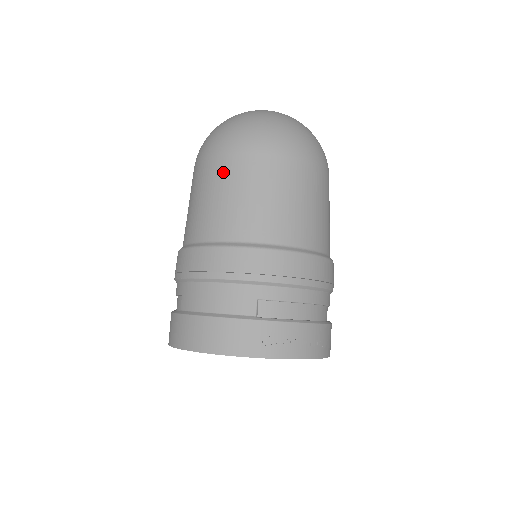
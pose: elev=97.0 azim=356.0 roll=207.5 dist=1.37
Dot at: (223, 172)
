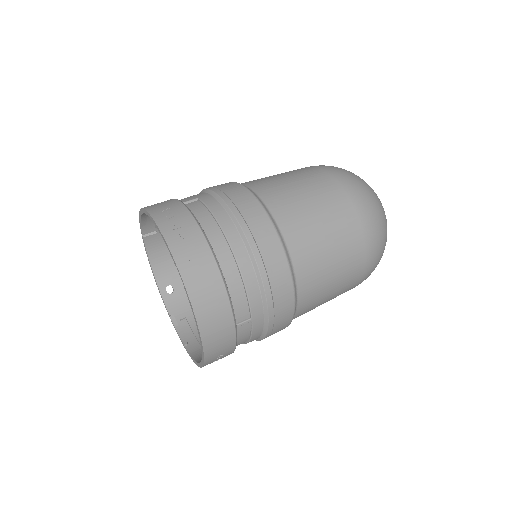
Dot at: occluded
